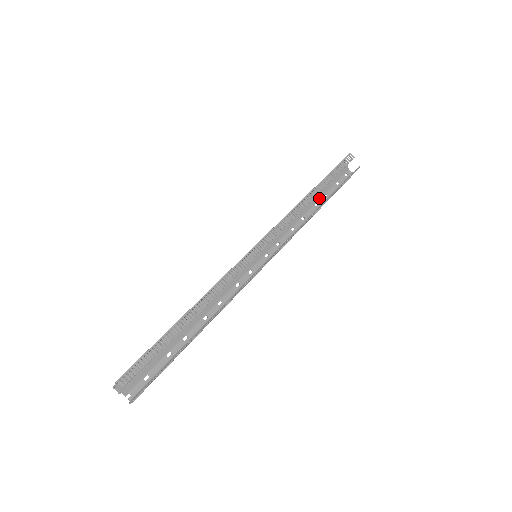
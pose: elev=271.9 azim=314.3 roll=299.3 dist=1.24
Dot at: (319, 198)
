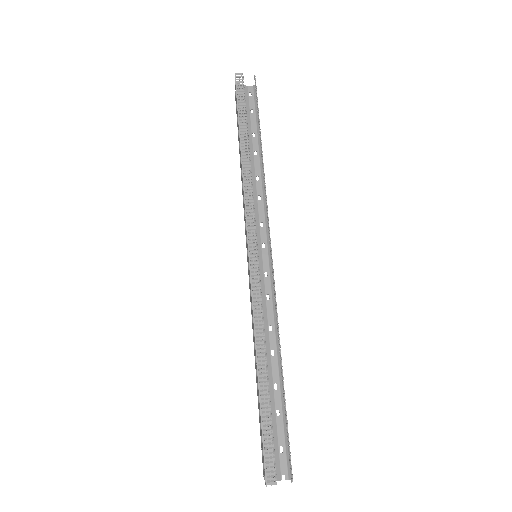
Dot at: (251, 144)
